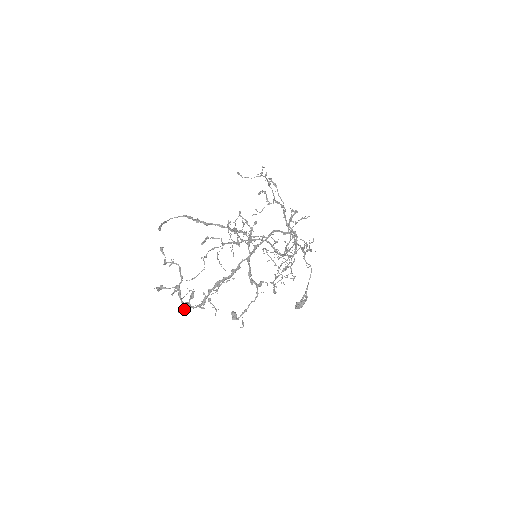
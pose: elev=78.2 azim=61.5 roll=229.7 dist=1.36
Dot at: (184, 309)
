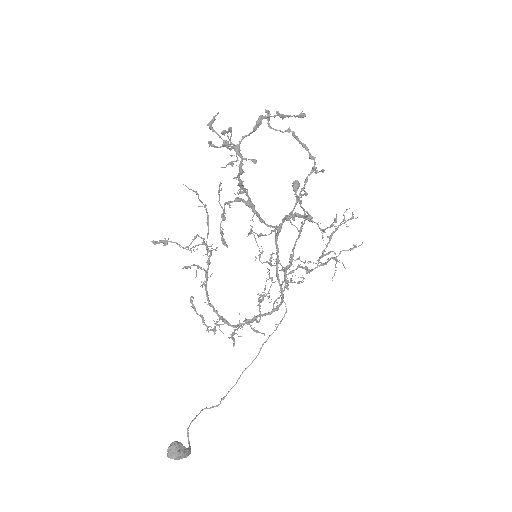
Dot at: occluded
